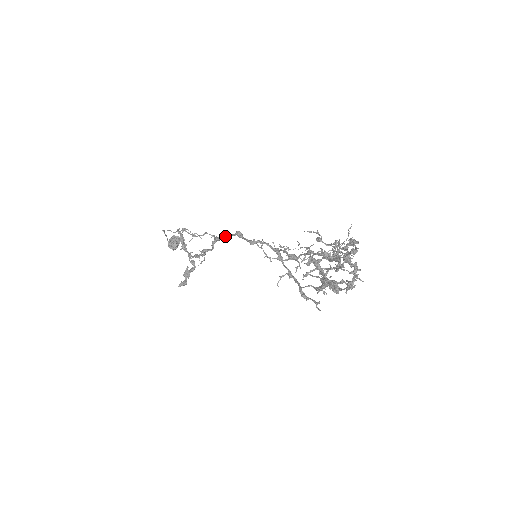
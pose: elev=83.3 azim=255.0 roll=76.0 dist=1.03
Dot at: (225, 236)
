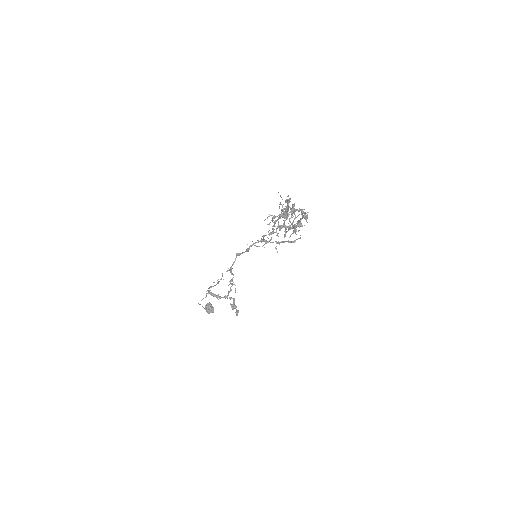
Dot at: (233, 263)
